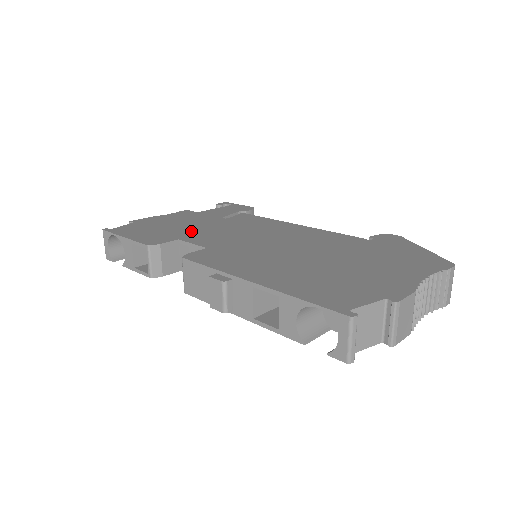
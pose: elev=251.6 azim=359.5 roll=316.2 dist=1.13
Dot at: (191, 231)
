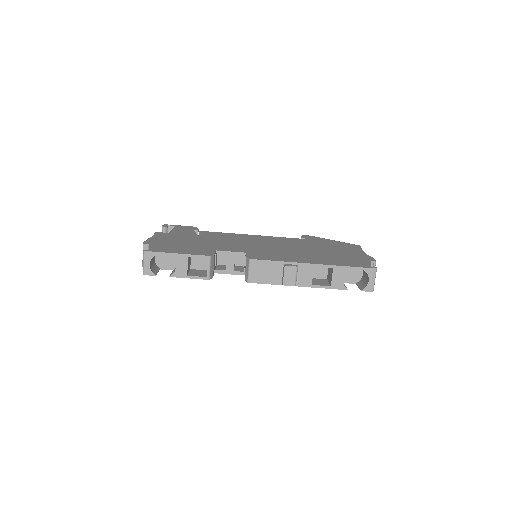
Dot at: (207, 245)
